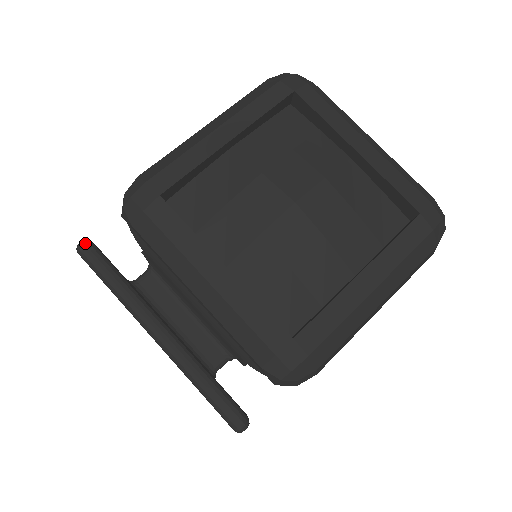
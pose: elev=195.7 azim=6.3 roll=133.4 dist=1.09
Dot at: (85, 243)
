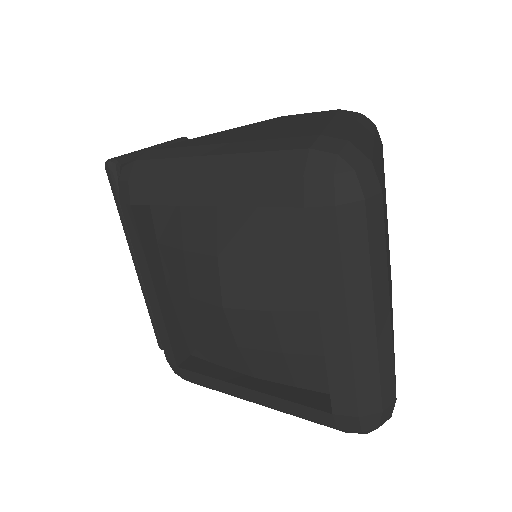
Dot at: (109, 165)
